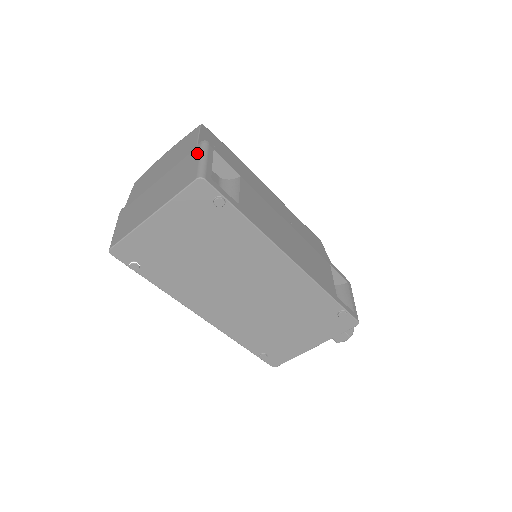
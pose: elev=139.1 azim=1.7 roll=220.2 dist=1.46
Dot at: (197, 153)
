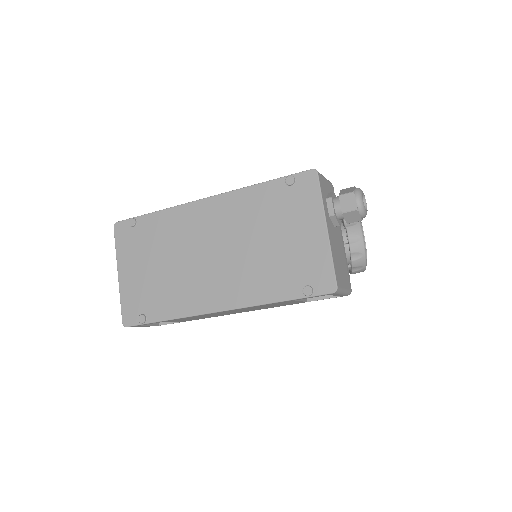
Dot at: occluded
